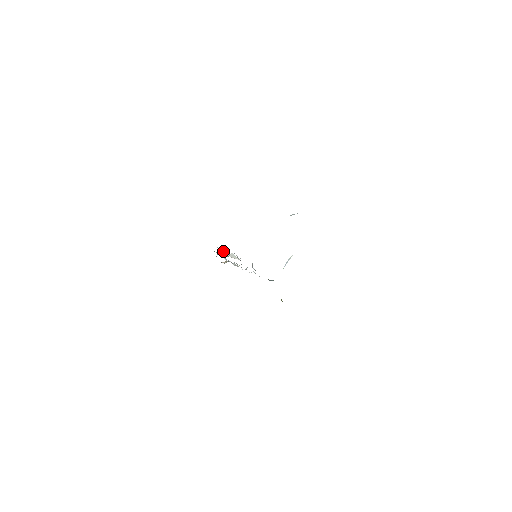
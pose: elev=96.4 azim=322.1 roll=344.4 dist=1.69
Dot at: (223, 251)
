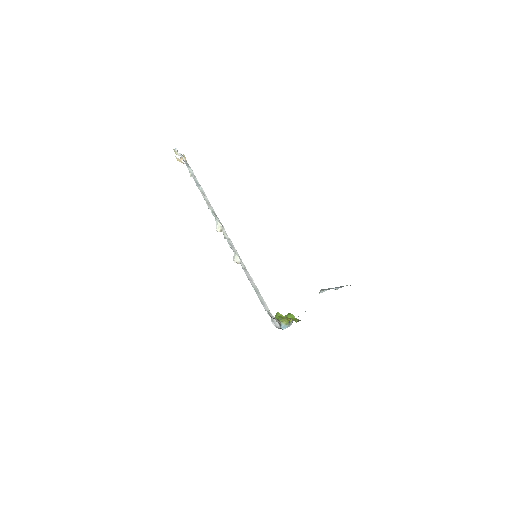
Dot at: (201, 189)
